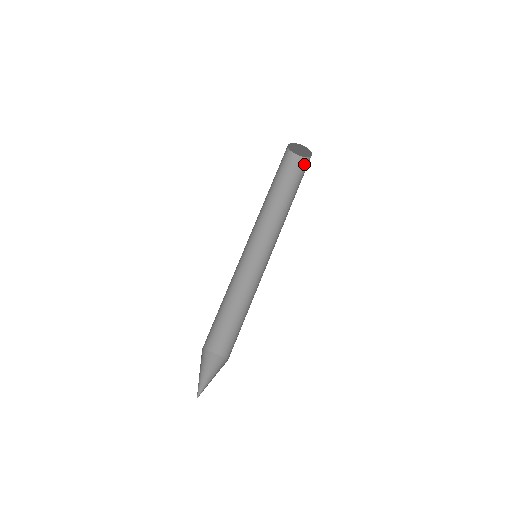
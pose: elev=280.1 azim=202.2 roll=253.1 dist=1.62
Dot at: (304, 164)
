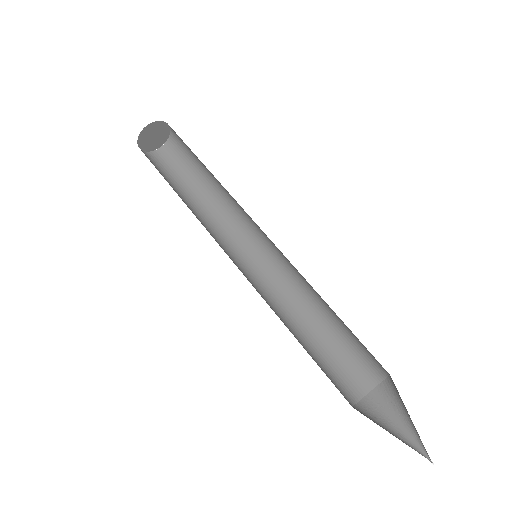
Dot at: (176, 138)
